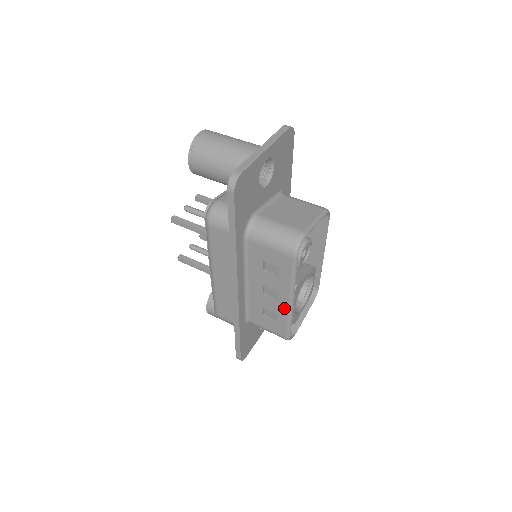
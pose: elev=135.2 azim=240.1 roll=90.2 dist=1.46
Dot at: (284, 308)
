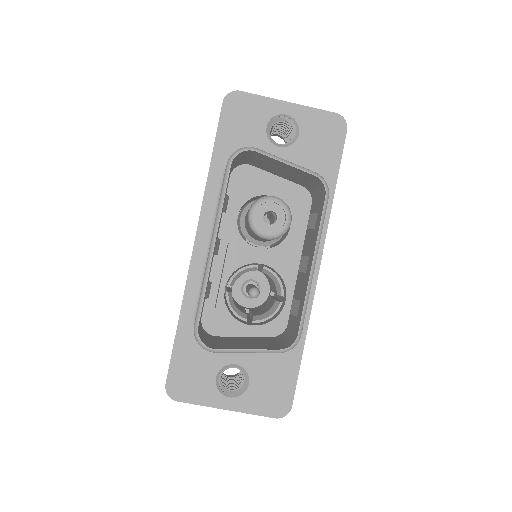
Dot at: occluded
